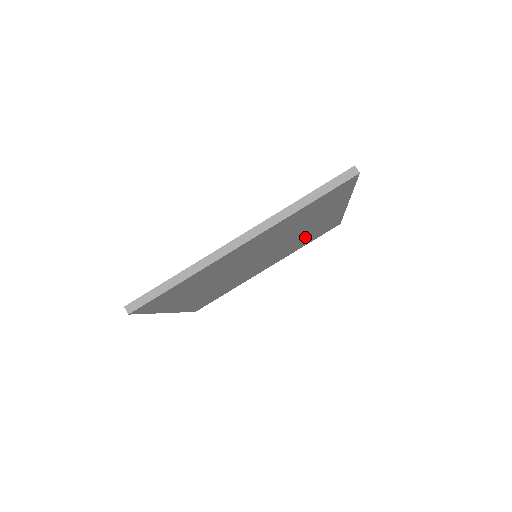
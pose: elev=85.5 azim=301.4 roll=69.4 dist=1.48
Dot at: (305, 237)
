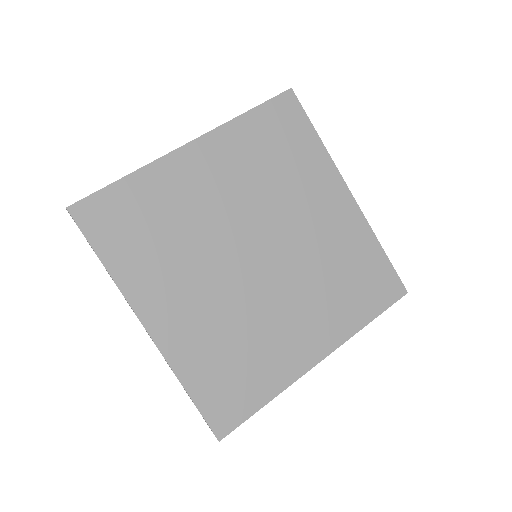
Dot at: (335, 266)
